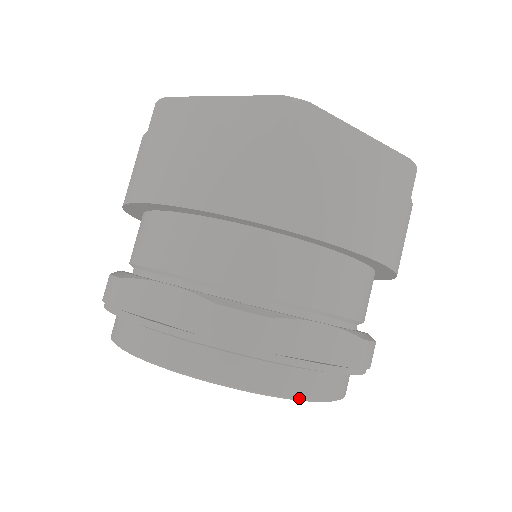
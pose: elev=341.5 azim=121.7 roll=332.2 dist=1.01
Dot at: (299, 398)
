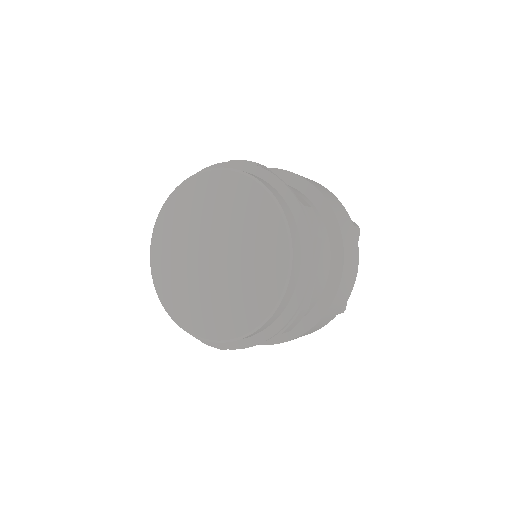
Dot at: (265, 185)
